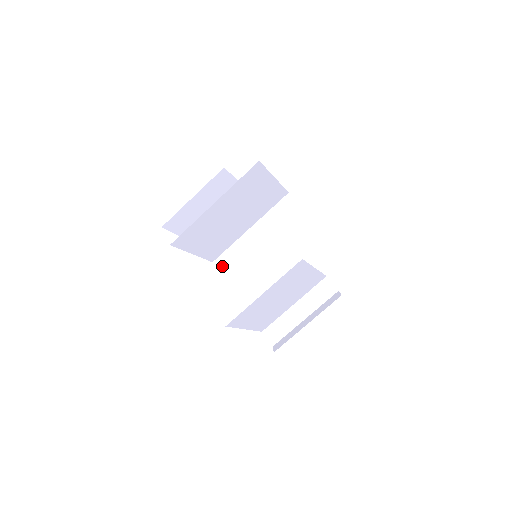
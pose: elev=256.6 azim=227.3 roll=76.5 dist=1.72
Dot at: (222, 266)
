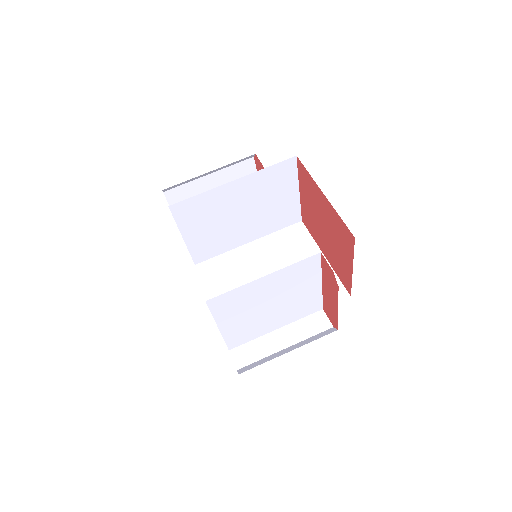
Dot at: (205, 271)
